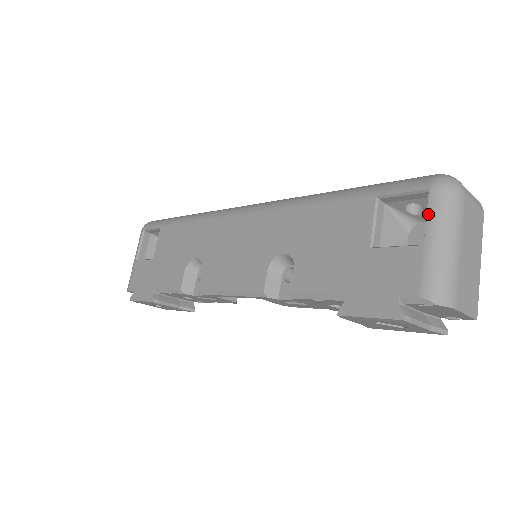
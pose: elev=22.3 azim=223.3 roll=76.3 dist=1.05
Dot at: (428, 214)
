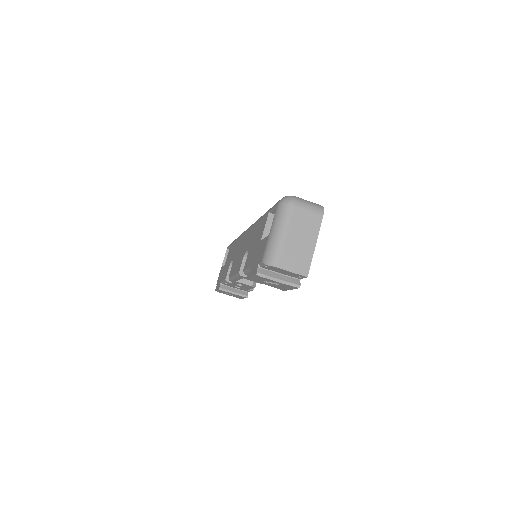
Dot at: (274, 218)
